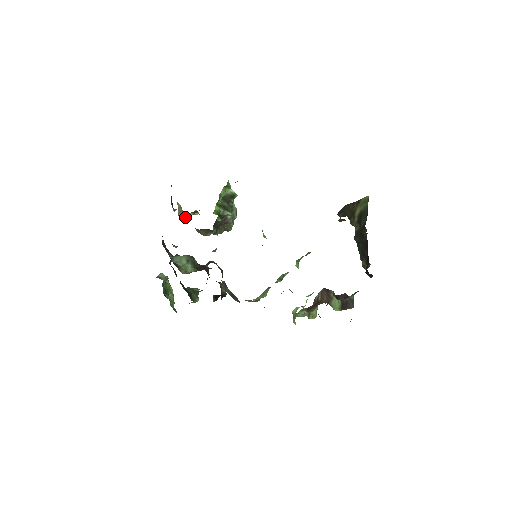
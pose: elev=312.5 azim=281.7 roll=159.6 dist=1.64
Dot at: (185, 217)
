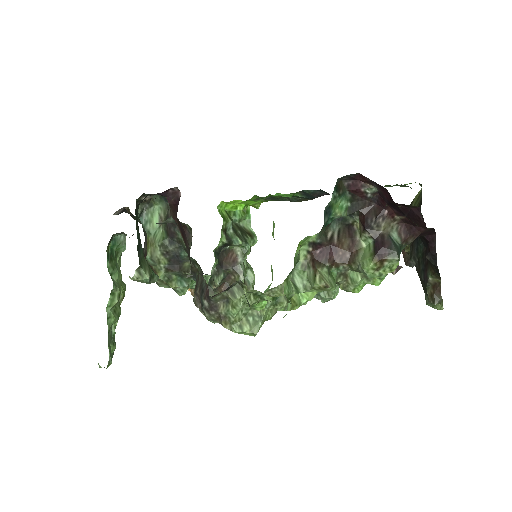
Dot at: occluded
